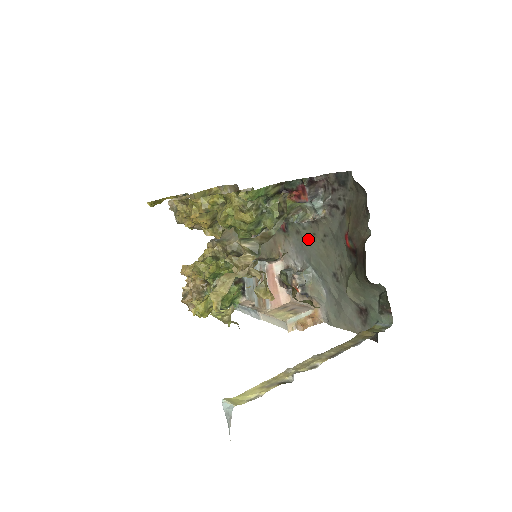
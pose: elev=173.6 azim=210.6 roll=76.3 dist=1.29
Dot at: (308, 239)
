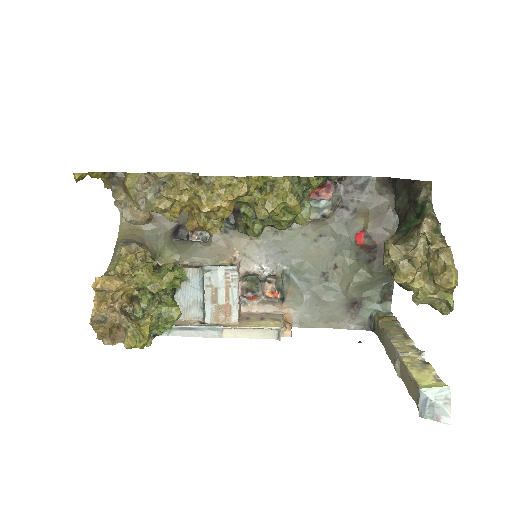
Dot at: (293, 240)
